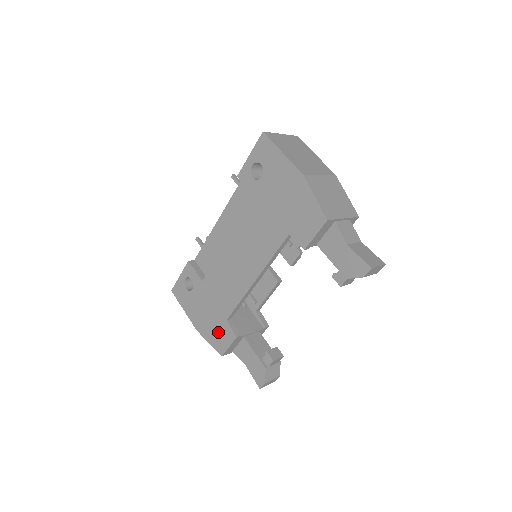
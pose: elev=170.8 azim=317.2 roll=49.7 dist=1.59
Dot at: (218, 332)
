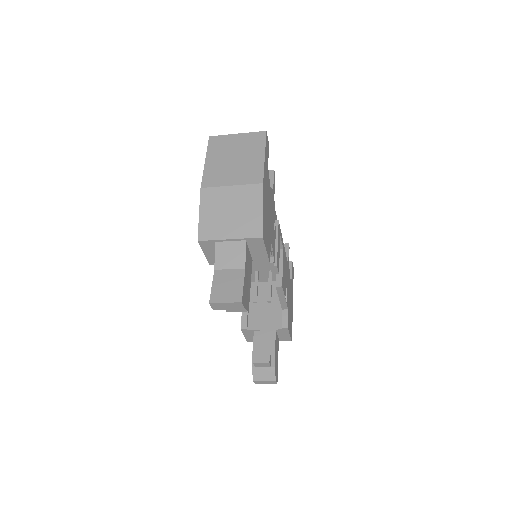
Dot at: occluded
